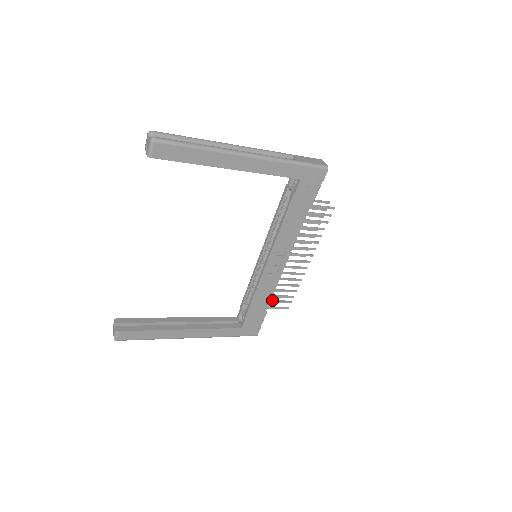
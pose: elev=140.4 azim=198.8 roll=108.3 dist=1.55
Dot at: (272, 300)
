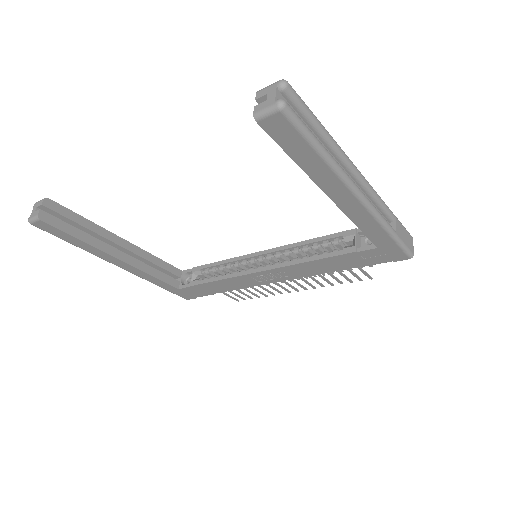
Dot at: occluded
